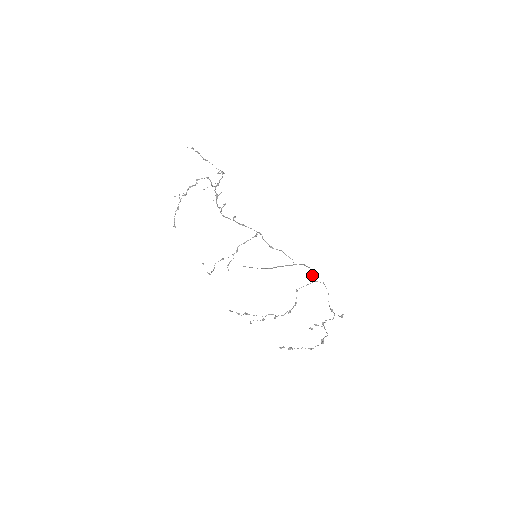
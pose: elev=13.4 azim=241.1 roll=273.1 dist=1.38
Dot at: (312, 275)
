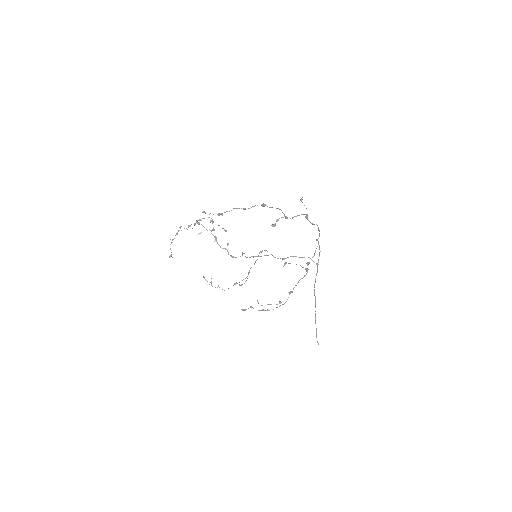
Dot at: (318, 243)
